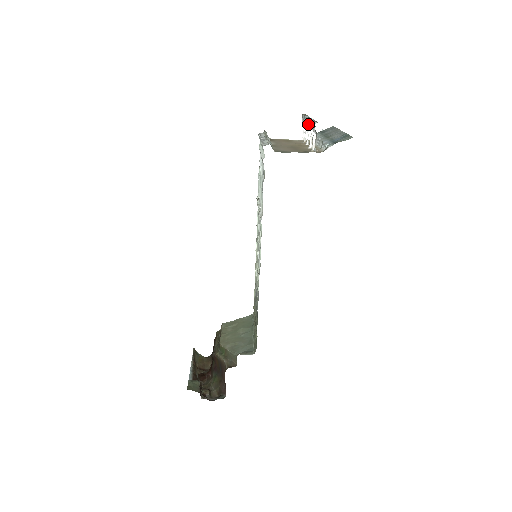
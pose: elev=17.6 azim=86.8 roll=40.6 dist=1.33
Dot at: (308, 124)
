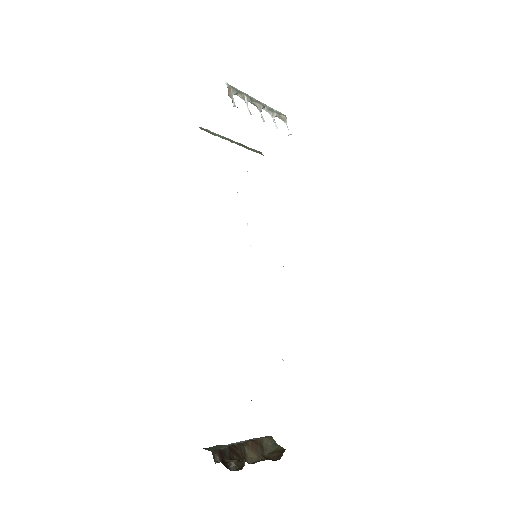
Dot at: occluded
